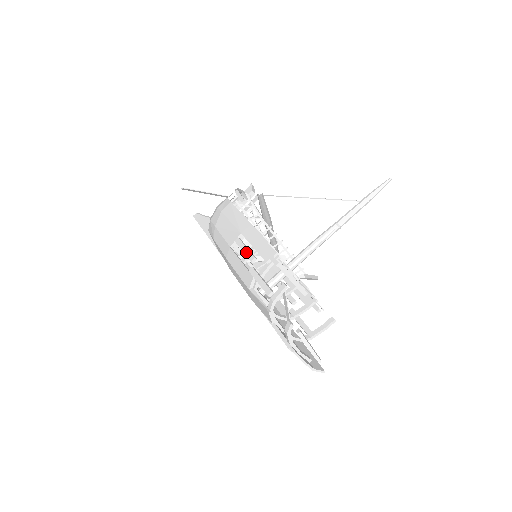
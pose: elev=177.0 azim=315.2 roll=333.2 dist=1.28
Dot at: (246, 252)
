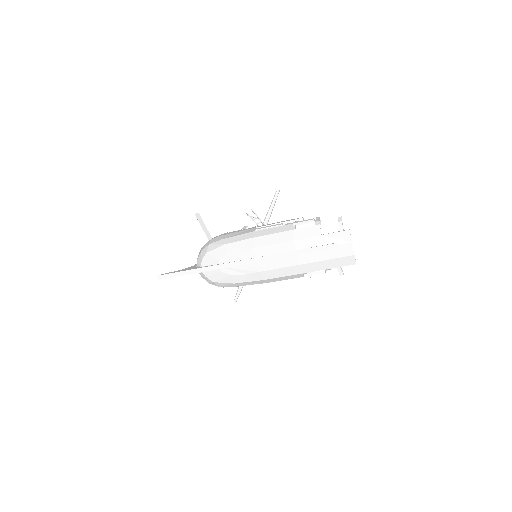
Dot at: (272, 225)
